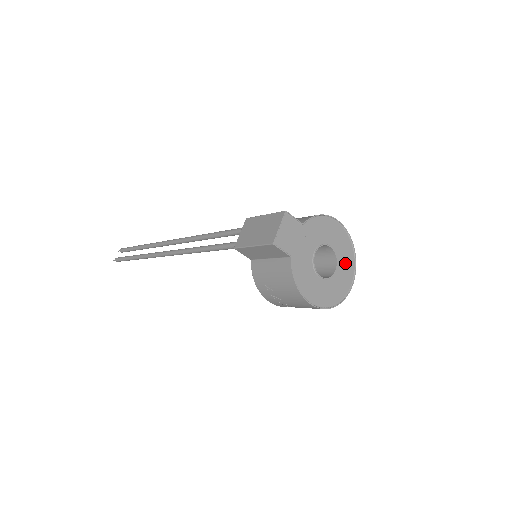
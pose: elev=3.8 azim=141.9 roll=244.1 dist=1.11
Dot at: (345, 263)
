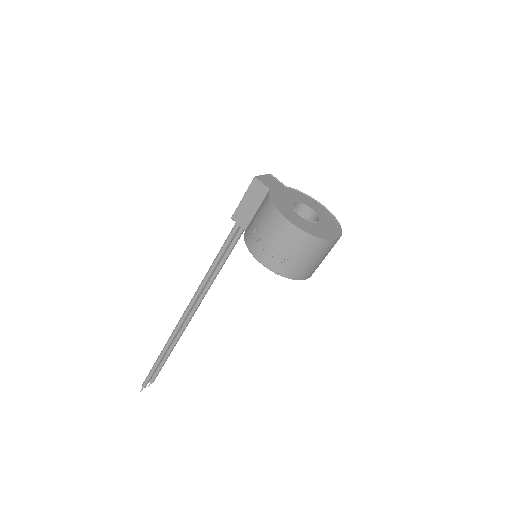
Dot at: (329, 226)
